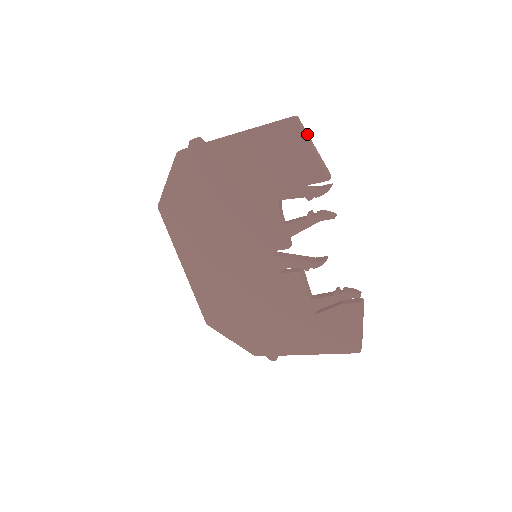
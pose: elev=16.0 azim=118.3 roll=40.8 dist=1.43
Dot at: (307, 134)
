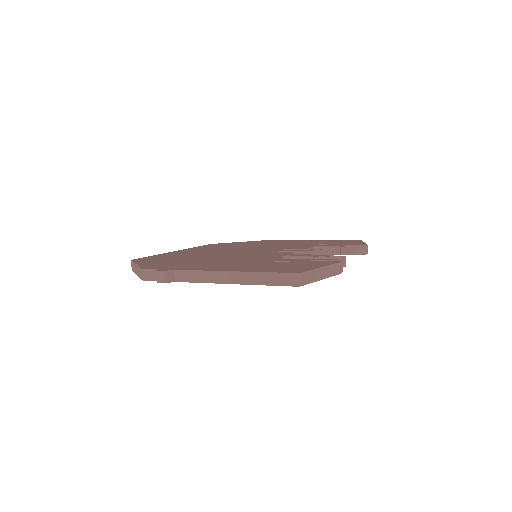
Dot at: (313, 272)
